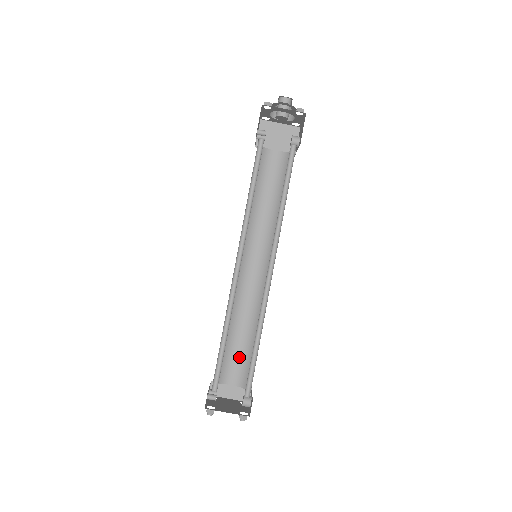
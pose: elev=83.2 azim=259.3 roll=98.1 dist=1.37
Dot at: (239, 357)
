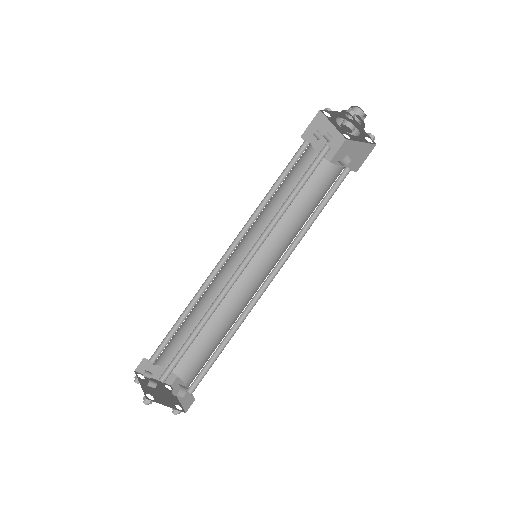
Dot at: (184, 342)
